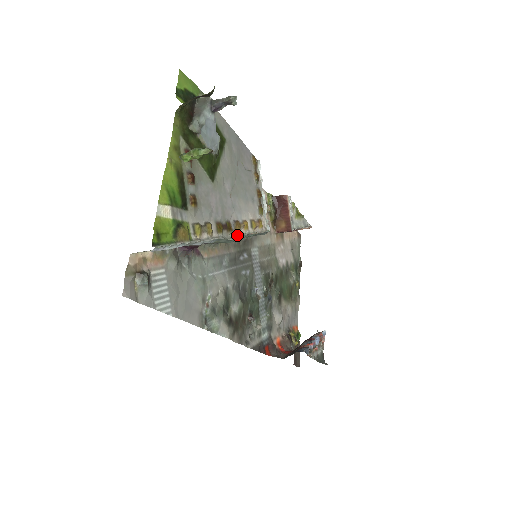
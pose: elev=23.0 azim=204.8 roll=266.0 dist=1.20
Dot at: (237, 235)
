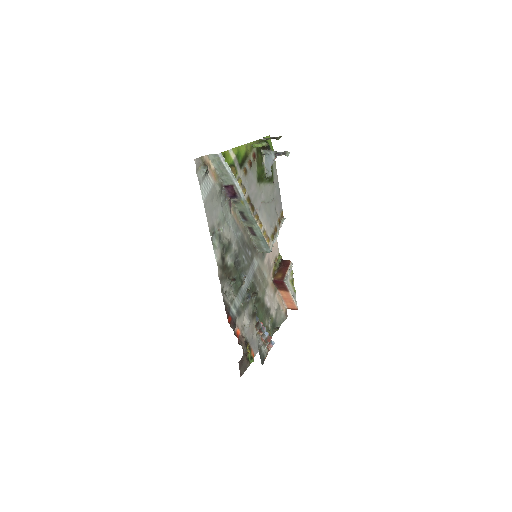
Dot at: (254, 220)
